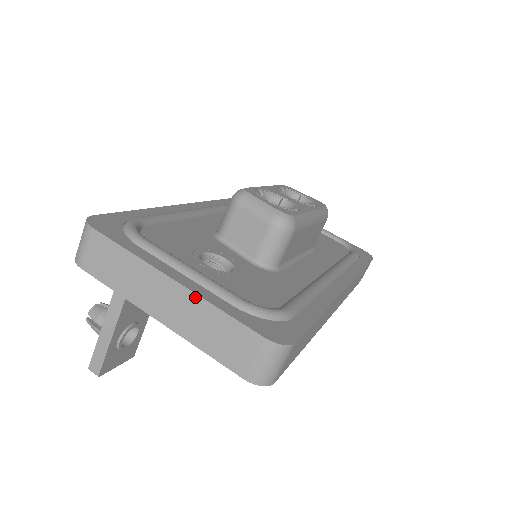
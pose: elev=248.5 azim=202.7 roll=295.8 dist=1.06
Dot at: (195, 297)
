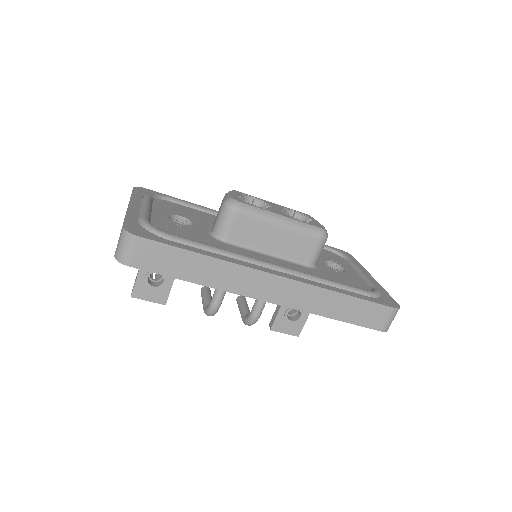
Dot at: (127, 211)
